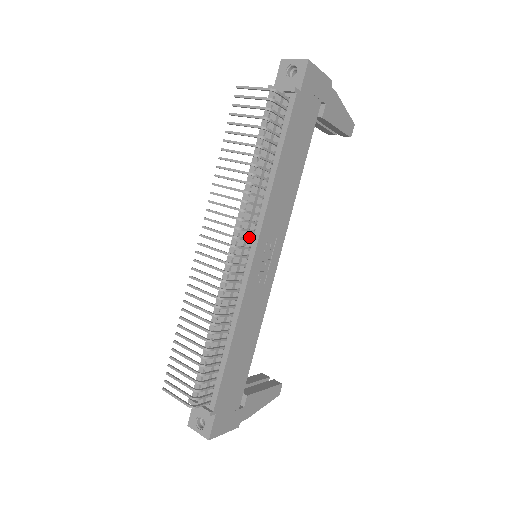
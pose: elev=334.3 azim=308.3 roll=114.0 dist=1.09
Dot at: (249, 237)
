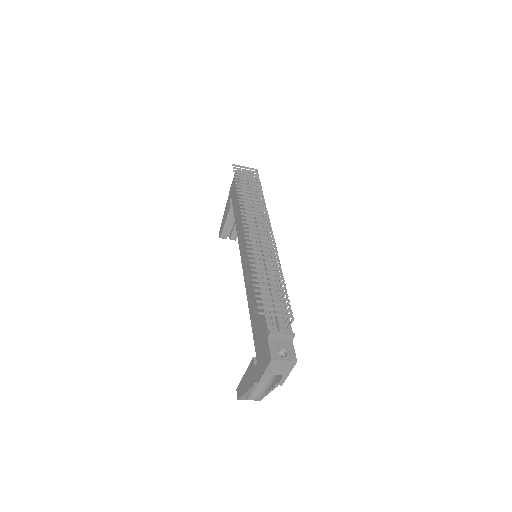
Dot at: (263, 234)
